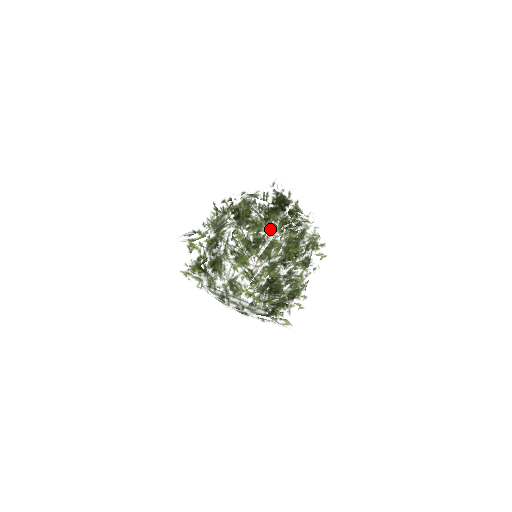
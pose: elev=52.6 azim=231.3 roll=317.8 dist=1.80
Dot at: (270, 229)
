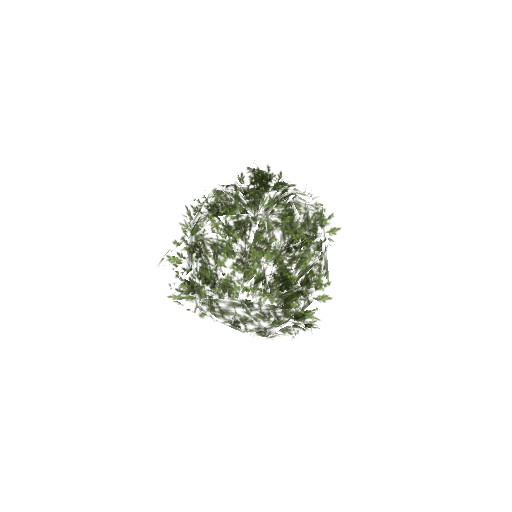
Dot at: (251, 206)
